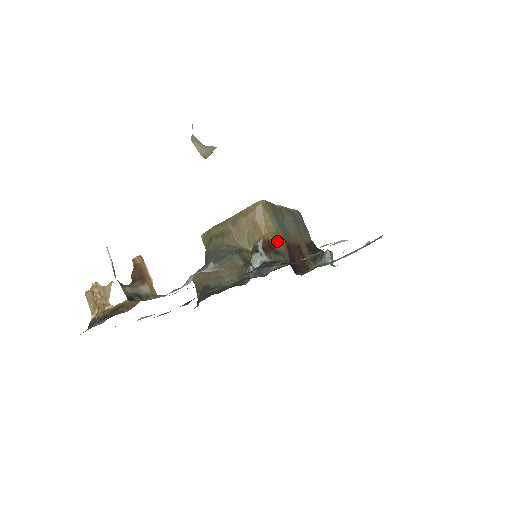
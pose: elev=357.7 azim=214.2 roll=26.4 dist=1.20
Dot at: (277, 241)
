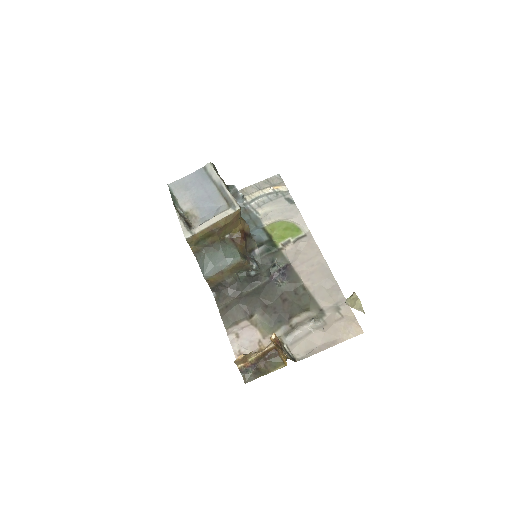
Dot at: (246, 227)
